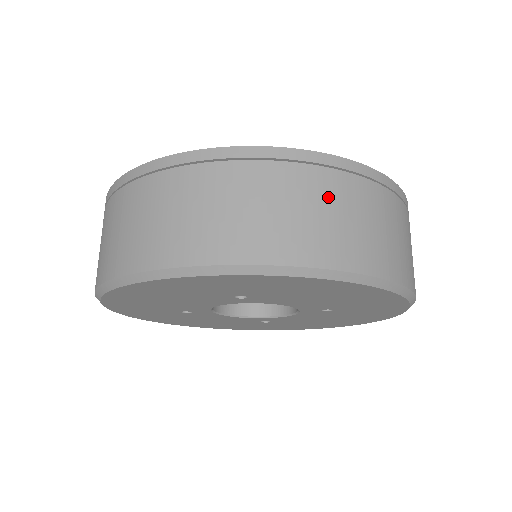
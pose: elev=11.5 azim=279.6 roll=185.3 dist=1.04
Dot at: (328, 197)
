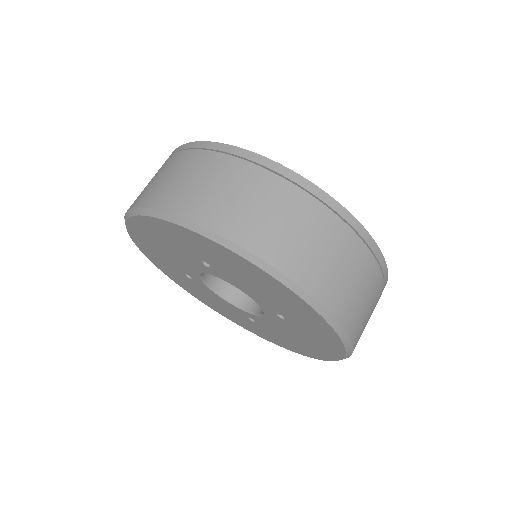
Dot at: (275, 201)
